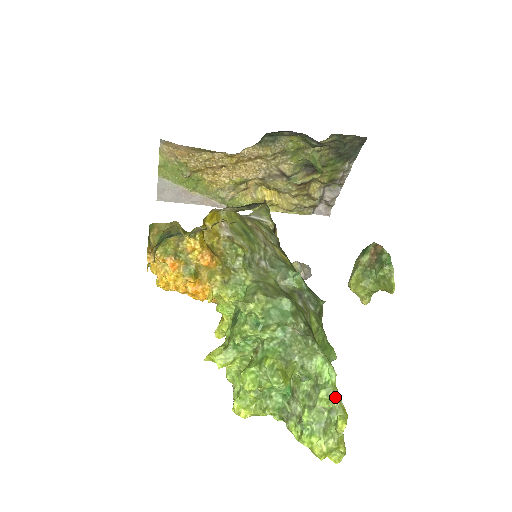
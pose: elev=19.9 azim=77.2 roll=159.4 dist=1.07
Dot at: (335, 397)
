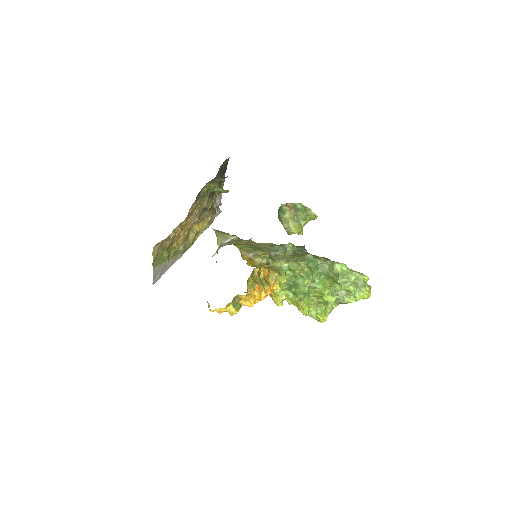
Dot at: (354, 272)
